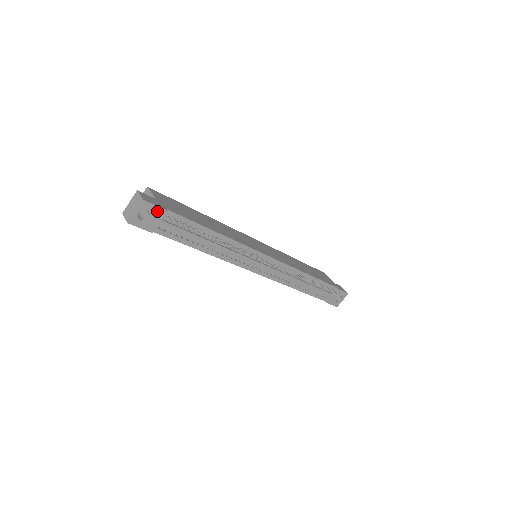
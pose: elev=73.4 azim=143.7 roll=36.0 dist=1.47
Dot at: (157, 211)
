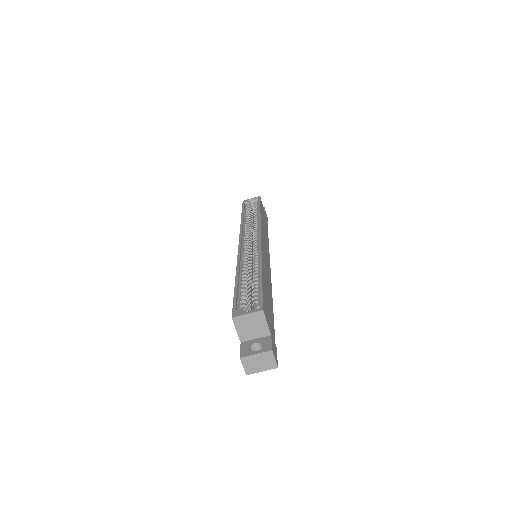
Dot at: occluded
